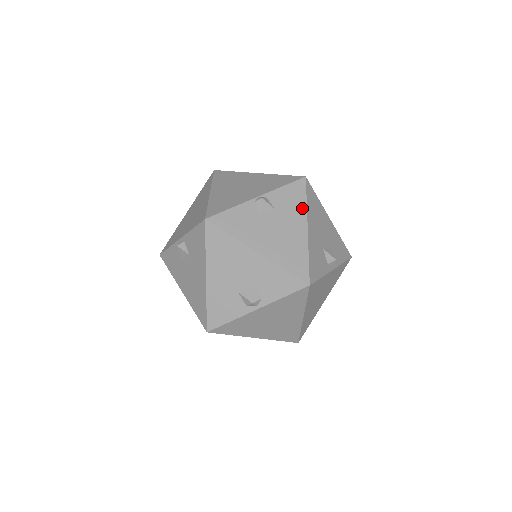
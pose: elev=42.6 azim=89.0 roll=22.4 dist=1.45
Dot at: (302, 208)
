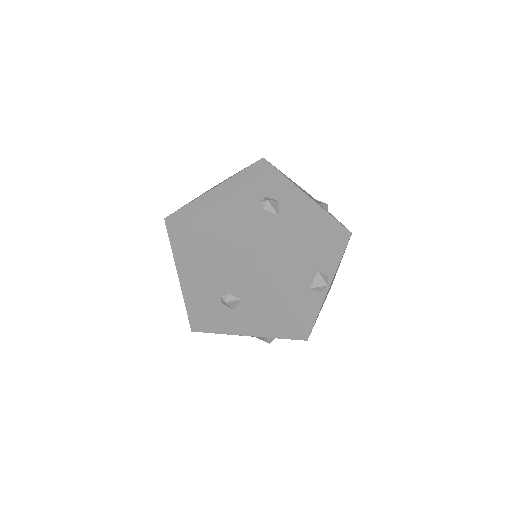
Dot at: (268, 288)
